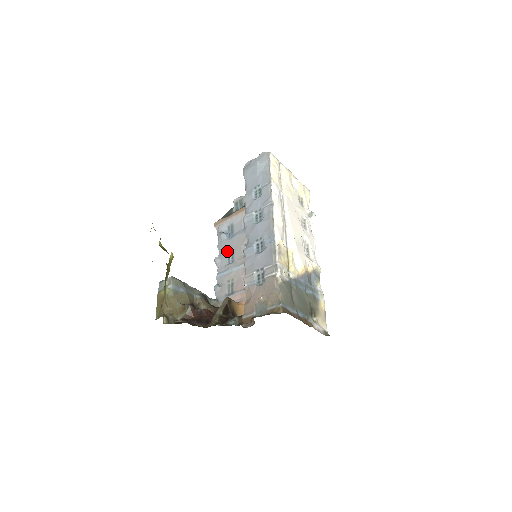
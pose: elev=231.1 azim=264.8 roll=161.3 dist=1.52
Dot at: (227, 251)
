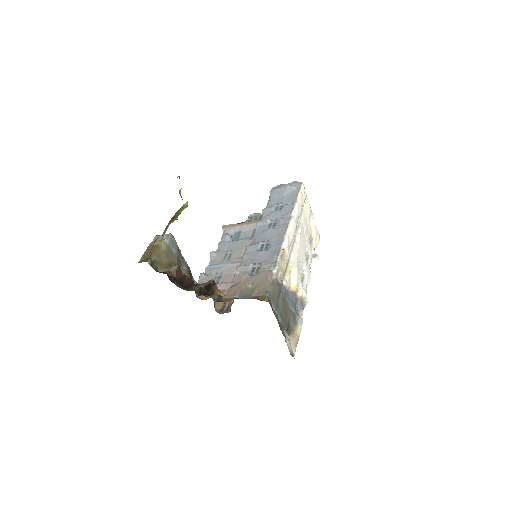
Dot at: (226, 250)
